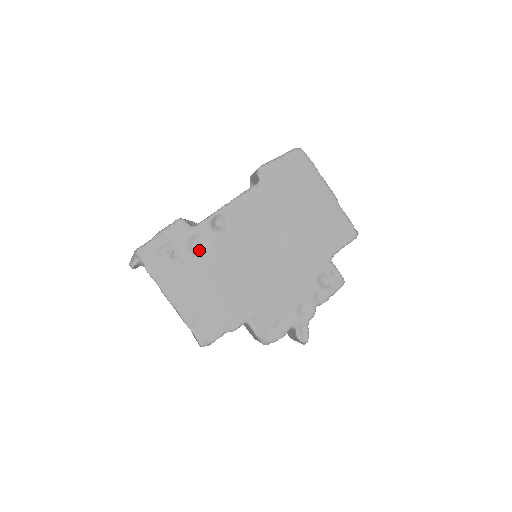
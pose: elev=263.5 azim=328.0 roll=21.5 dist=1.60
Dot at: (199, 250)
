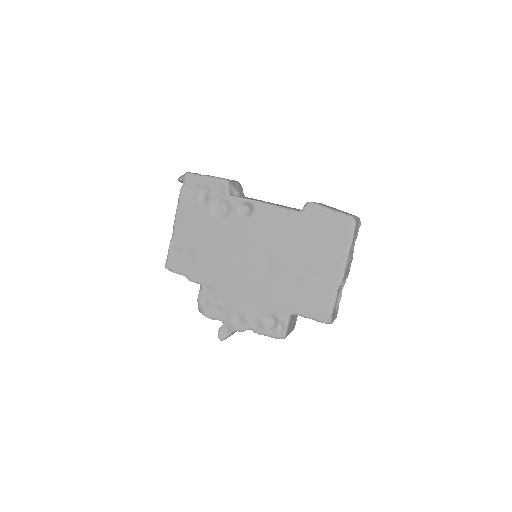
Dot at: (219, 212)
